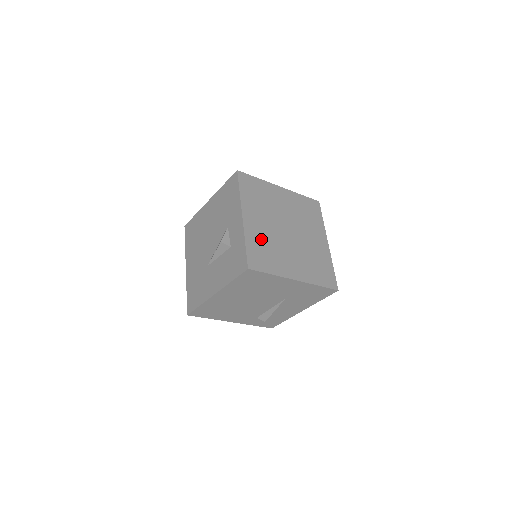
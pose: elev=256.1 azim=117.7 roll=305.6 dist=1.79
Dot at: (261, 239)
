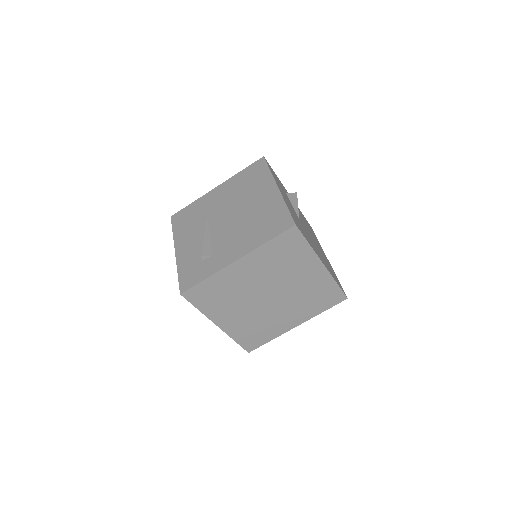
Dot at: (246, 327)
